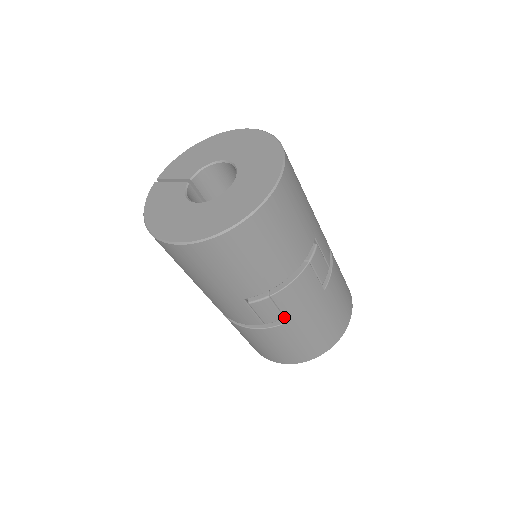
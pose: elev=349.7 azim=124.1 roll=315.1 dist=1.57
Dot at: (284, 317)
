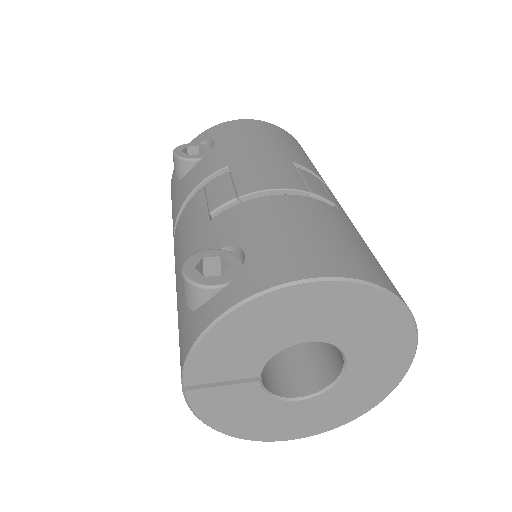
Dot at: occluded
